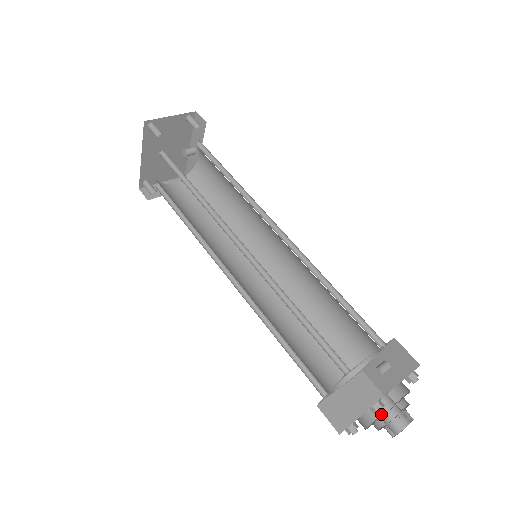
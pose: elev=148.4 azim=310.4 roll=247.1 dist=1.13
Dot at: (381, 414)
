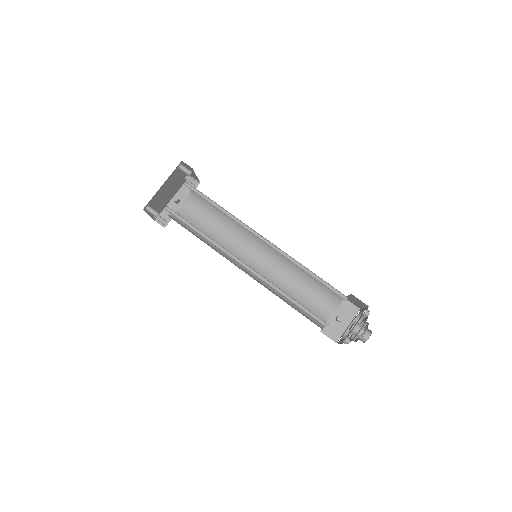
Dot at: (358, 328)
